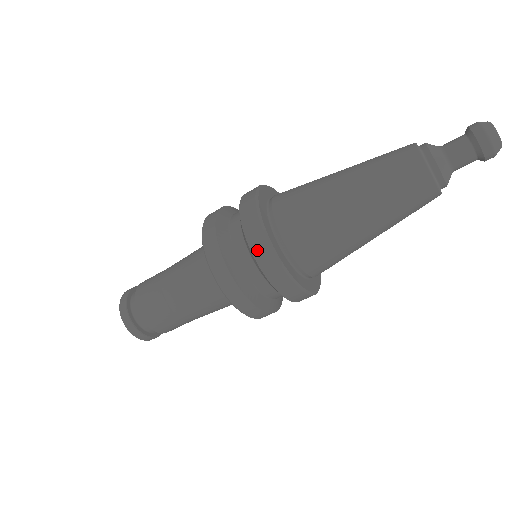
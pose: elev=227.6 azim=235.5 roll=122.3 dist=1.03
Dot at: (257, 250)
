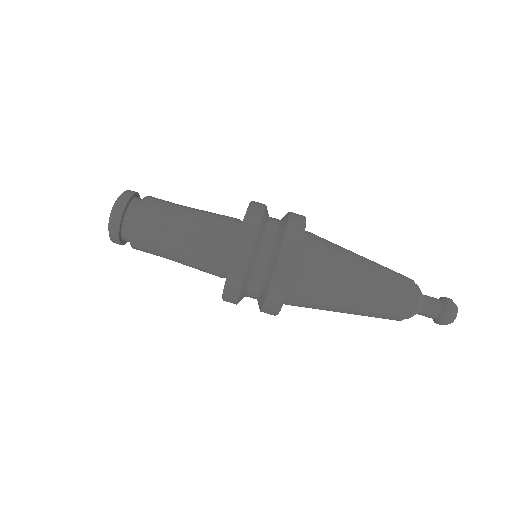
Dot at: (295, 214)
